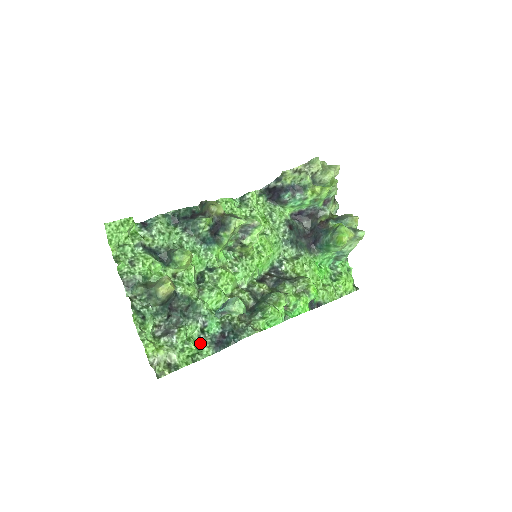
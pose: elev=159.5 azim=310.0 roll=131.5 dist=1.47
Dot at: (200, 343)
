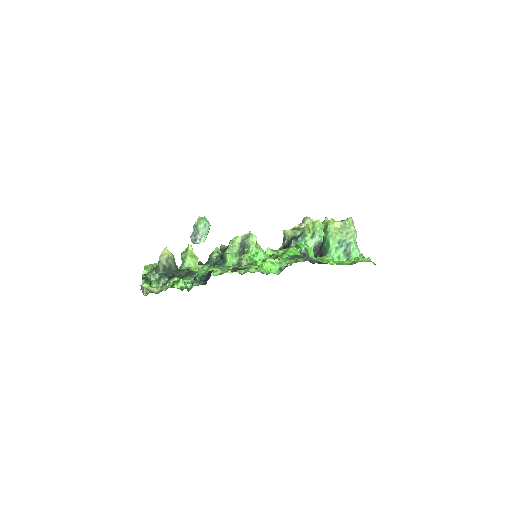
Dot at: occluded
